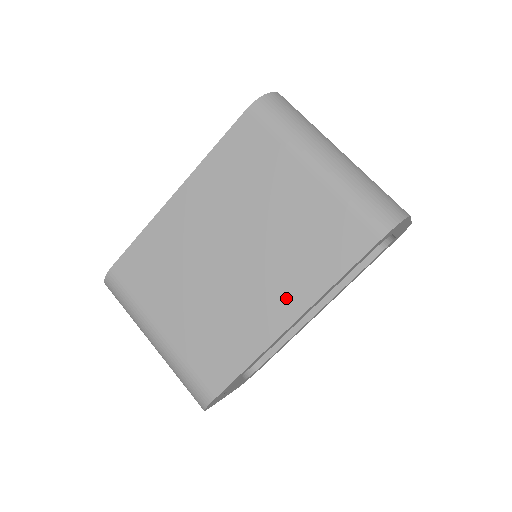
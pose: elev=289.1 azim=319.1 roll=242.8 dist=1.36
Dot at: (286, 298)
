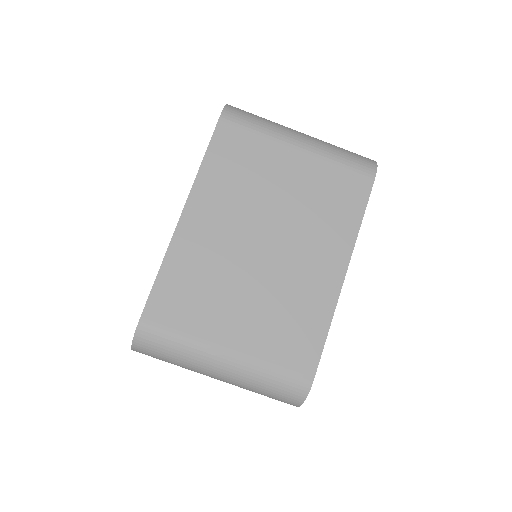
Dot at: (330, 255)
